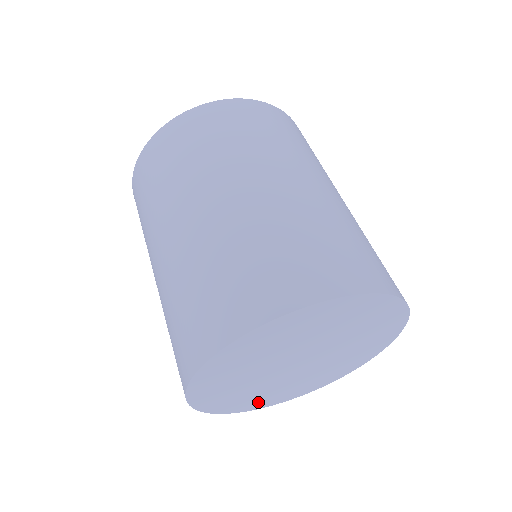
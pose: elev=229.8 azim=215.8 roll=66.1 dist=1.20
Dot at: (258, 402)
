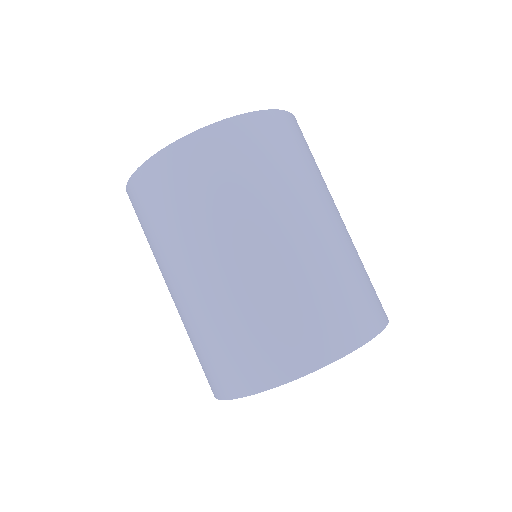
Dot at: occluded
